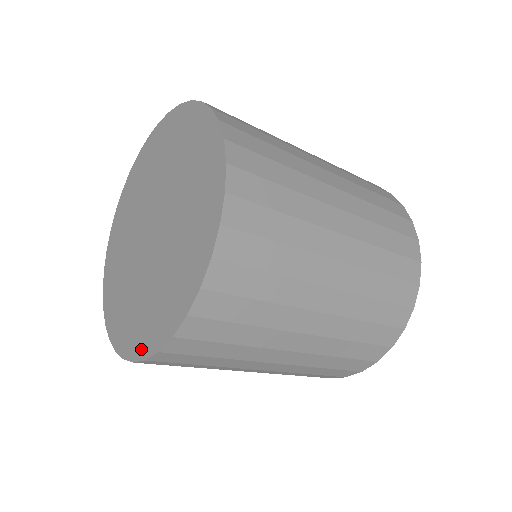
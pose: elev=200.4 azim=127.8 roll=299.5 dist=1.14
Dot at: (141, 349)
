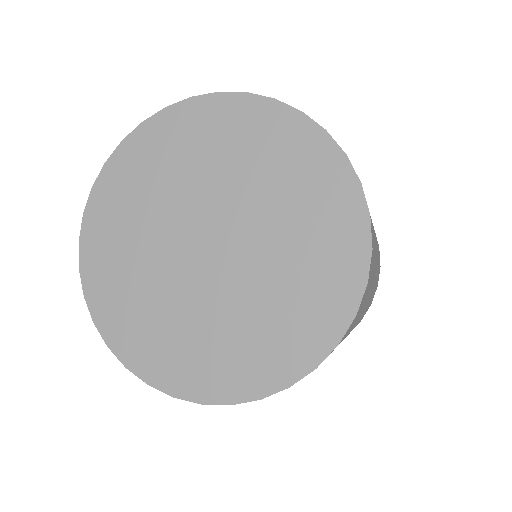
Dot at: (297, 364)
